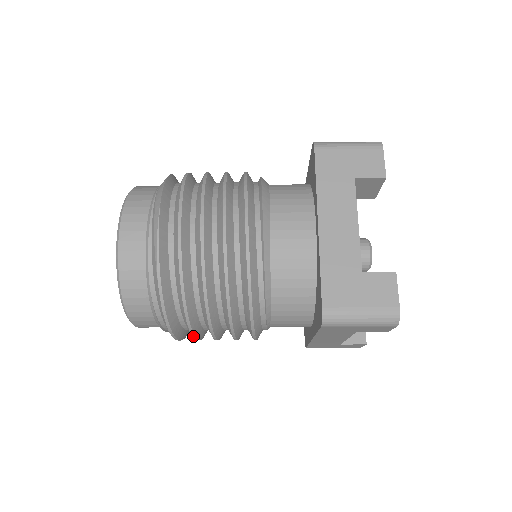
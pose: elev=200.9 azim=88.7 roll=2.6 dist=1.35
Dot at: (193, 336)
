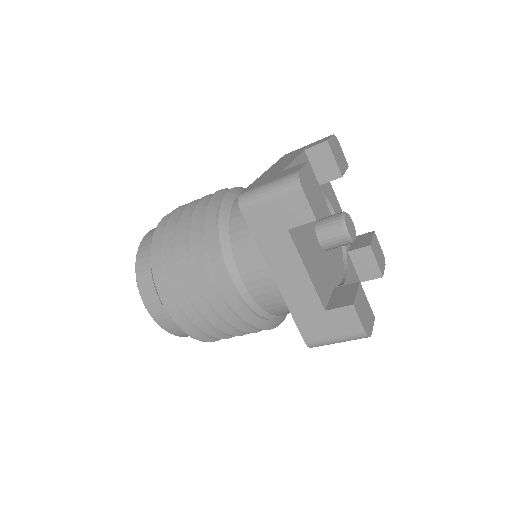
Dot at: occluded
